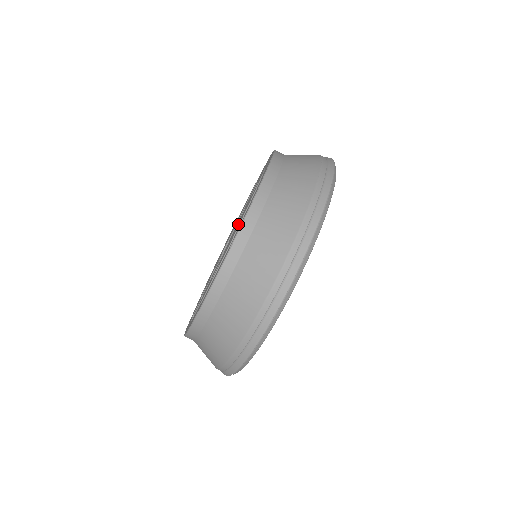
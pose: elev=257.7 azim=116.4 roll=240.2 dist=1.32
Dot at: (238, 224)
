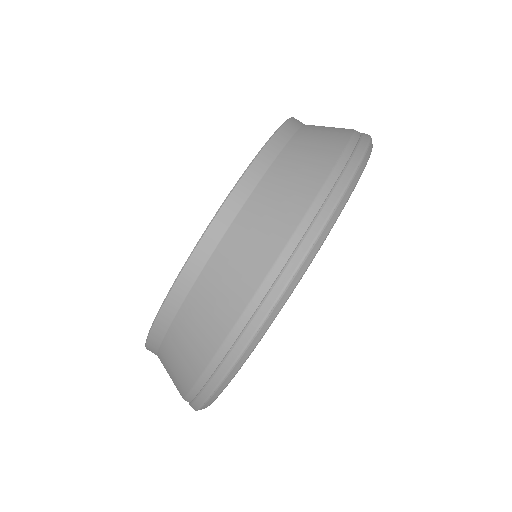
Dot at: occluded
